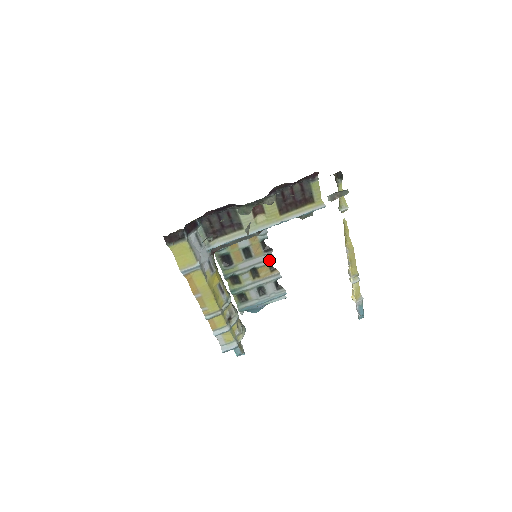
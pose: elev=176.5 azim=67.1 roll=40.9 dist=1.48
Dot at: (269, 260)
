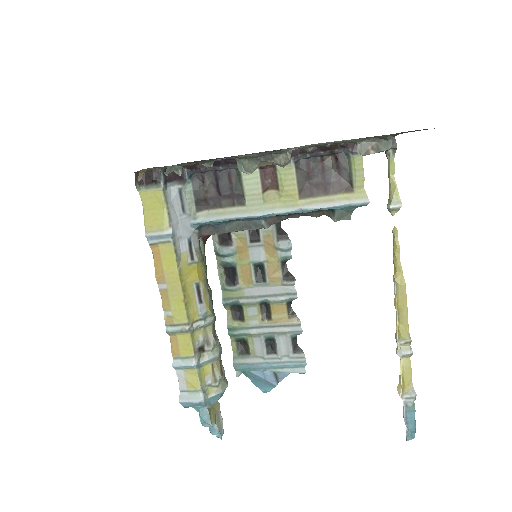
Dot at: (288, 296)
